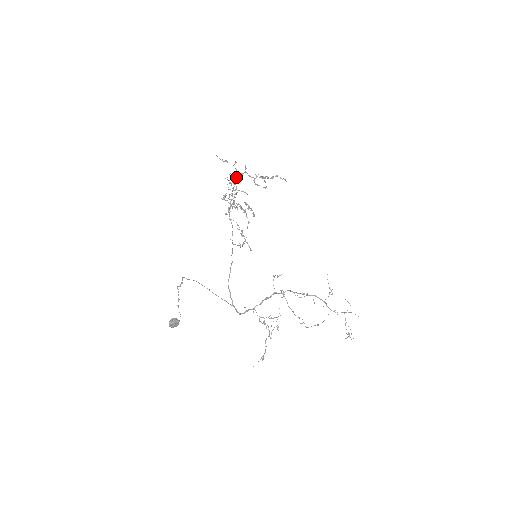
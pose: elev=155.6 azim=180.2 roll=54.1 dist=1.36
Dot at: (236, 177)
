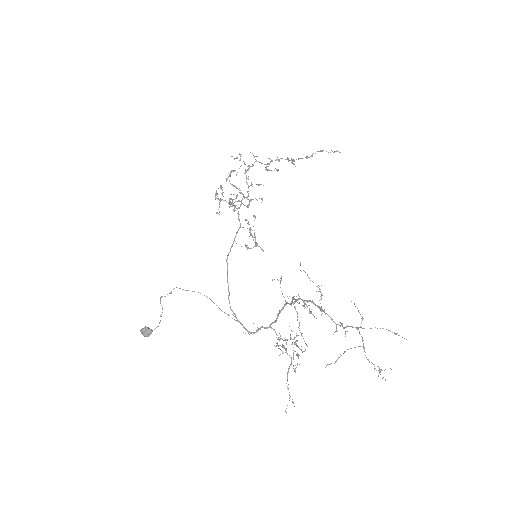
Dot at: (233, 170)
